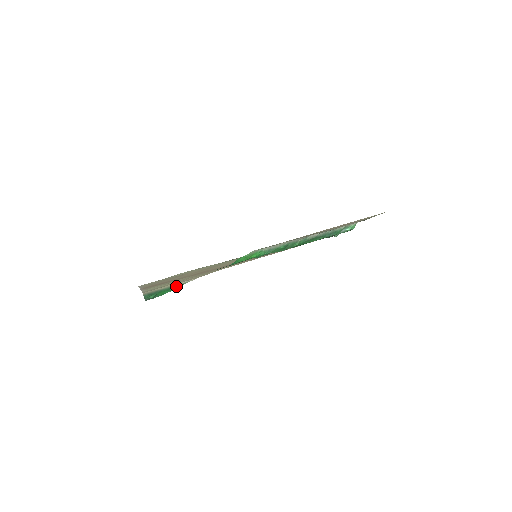
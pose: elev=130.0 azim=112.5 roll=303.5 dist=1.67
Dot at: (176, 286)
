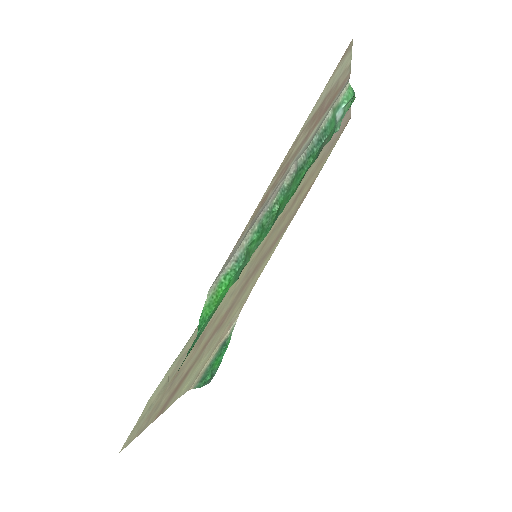
Dot at: (224, 343)
